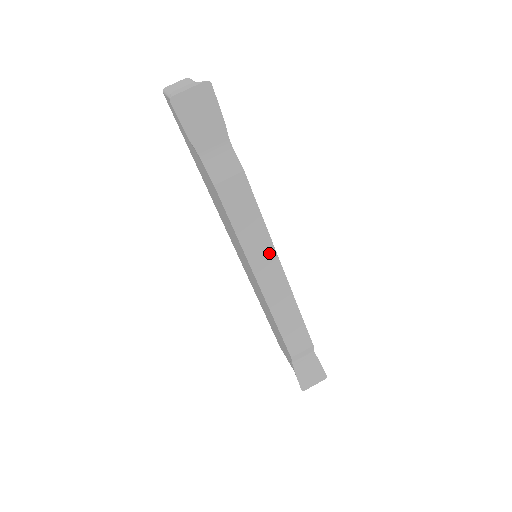
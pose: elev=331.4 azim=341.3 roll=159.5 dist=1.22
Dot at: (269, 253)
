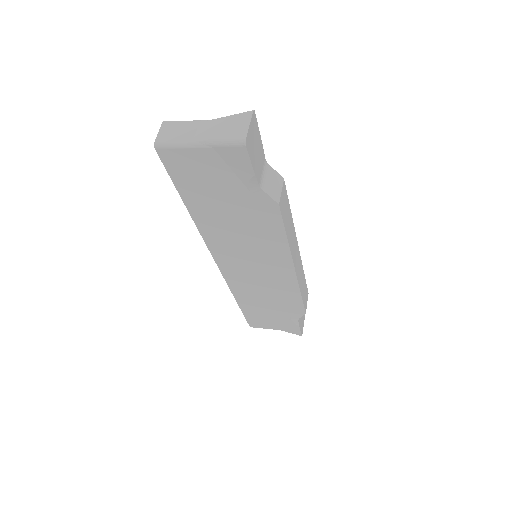
Dot at: (295, 239)
